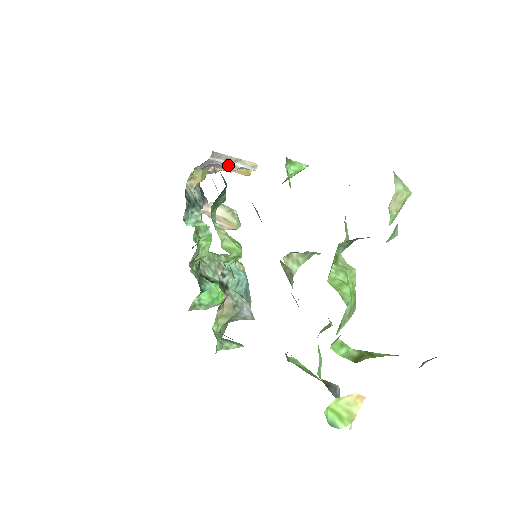
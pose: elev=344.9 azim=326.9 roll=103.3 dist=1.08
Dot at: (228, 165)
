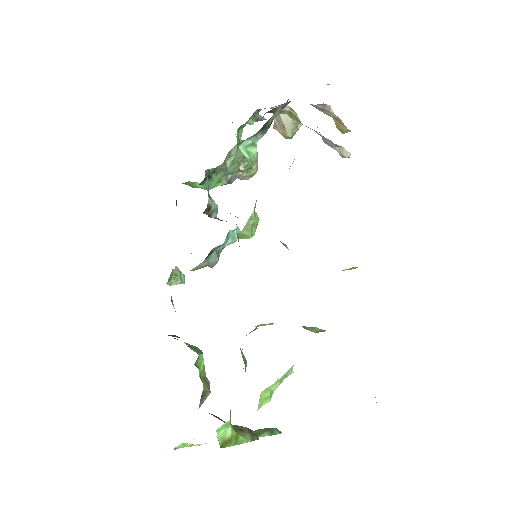
Dot at: (327, 140)
